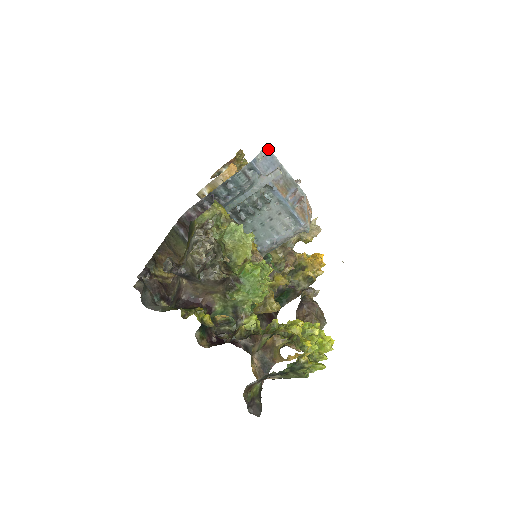
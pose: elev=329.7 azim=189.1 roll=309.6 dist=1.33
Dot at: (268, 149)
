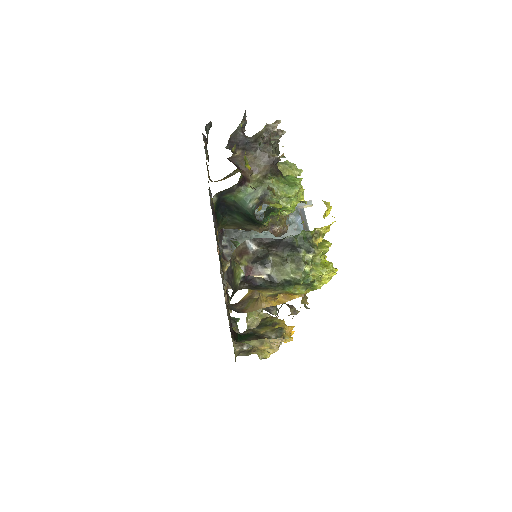
Dot at: occluded
